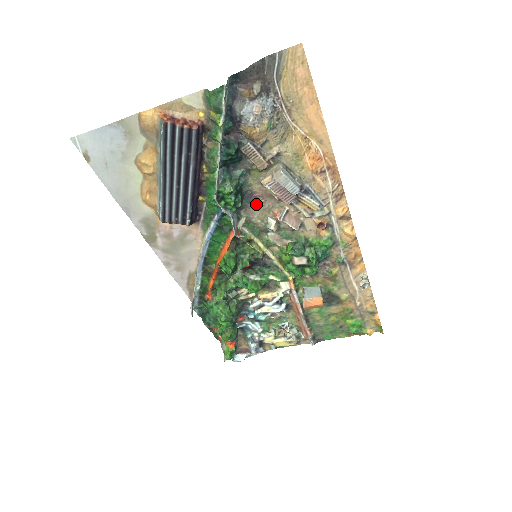
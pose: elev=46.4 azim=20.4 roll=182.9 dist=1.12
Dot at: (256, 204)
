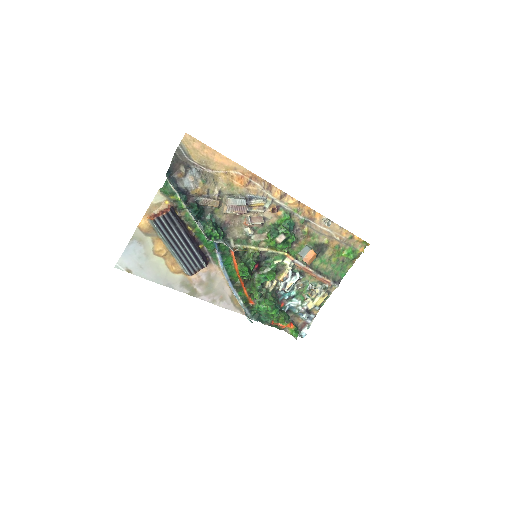
Dot at: (231, 227)
